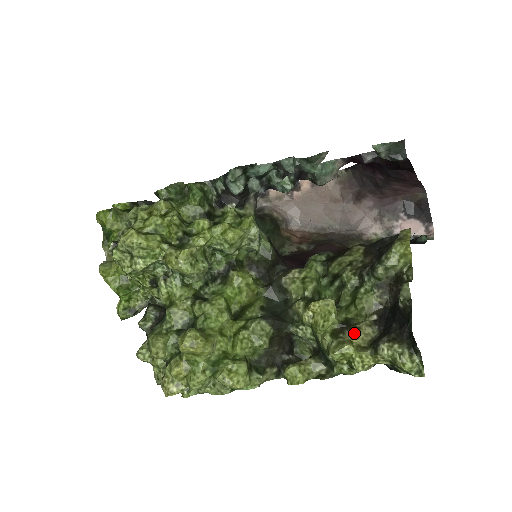
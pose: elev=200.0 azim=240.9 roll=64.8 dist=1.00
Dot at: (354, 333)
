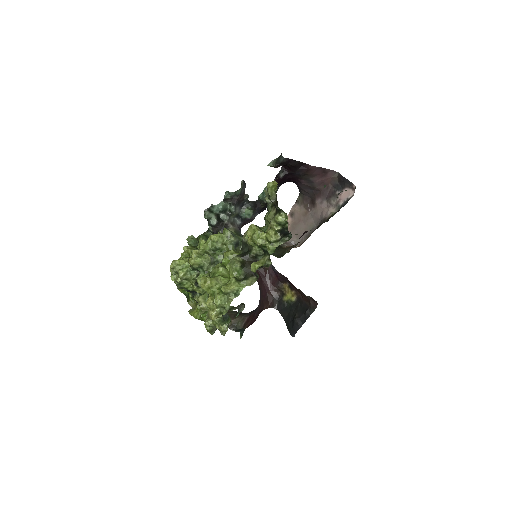
Dot at: (267, 230)
